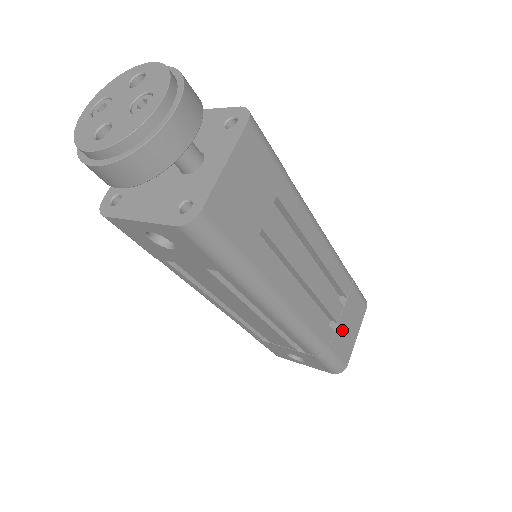
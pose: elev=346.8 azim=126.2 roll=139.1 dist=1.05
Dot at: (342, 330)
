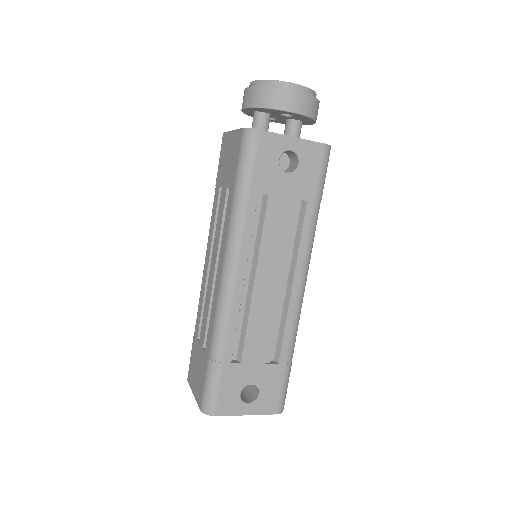
Dot at: occluded
